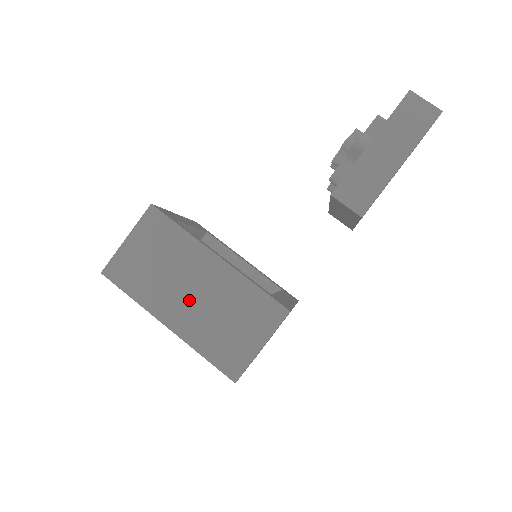
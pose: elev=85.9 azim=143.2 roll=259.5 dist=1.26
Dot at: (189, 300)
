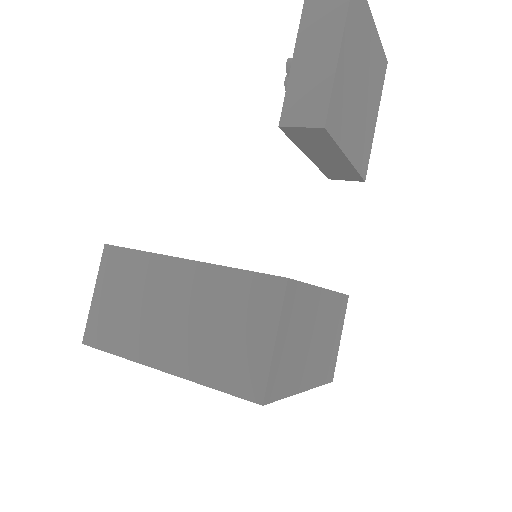
Dot at: (174, 326)
